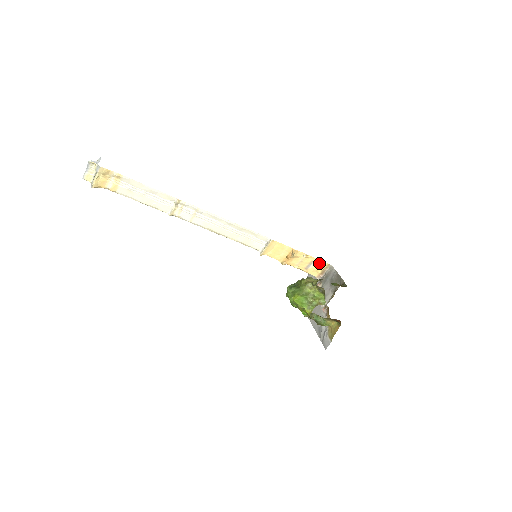
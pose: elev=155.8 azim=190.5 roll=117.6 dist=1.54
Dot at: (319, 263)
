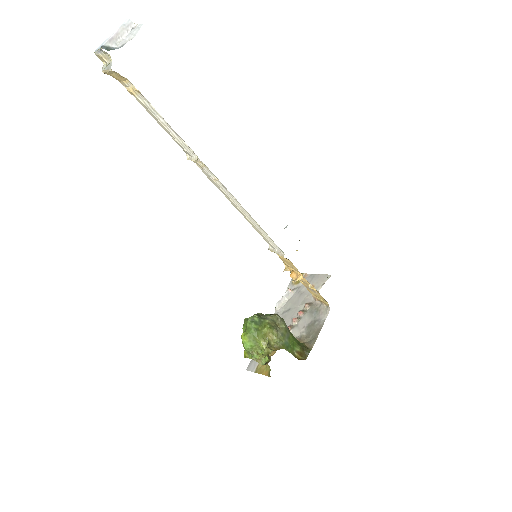
Dot at: (321, 297)
